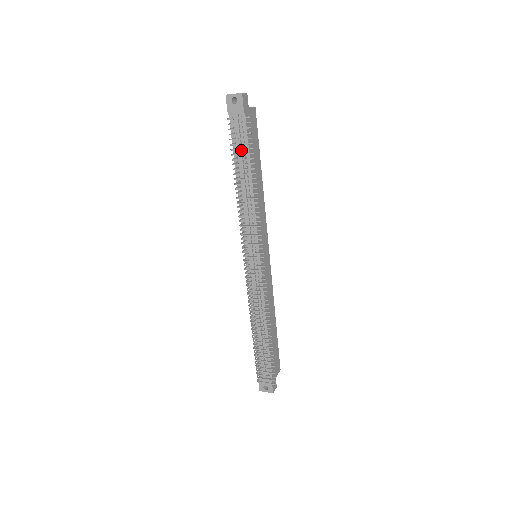
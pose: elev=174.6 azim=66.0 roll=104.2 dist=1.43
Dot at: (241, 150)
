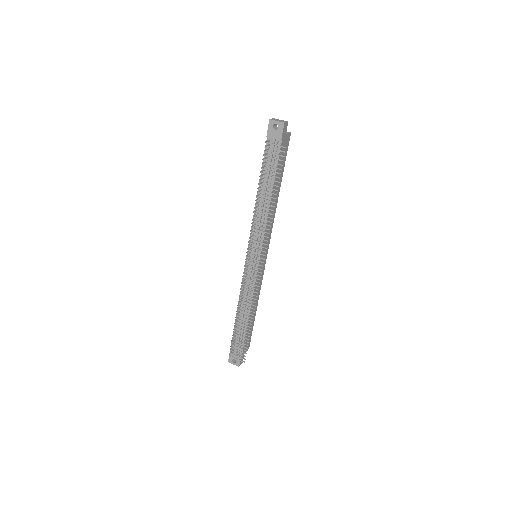
Dot at: (269, 169)
